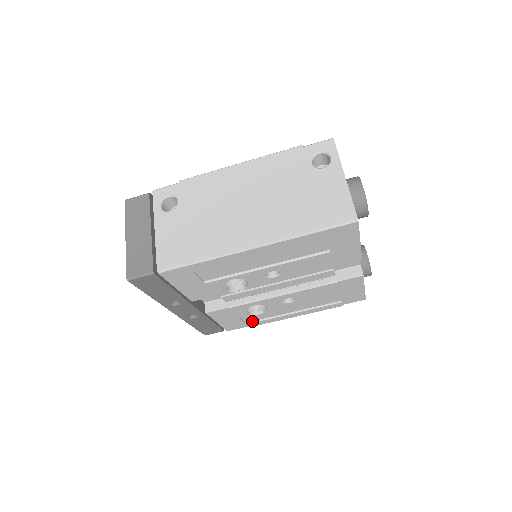
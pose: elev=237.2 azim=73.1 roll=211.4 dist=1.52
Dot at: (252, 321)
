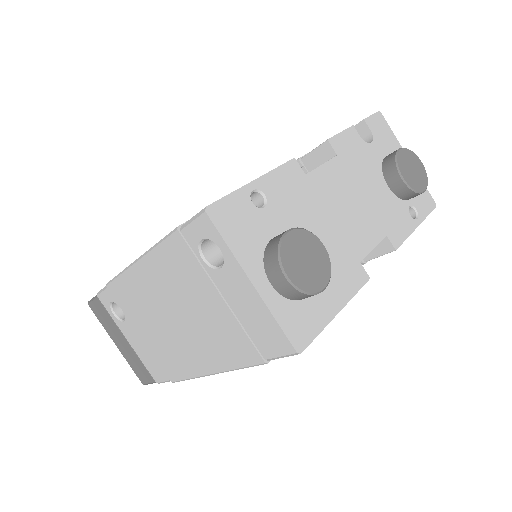
Dot at: occluded
